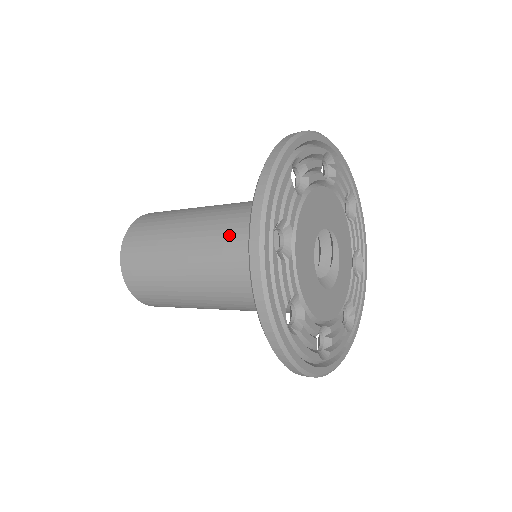
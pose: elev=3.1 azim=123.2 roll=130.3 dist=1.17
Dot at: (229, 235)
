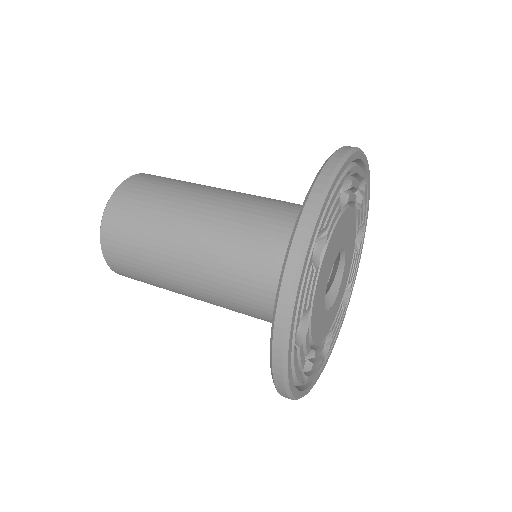
Dot at: (233, 275)
